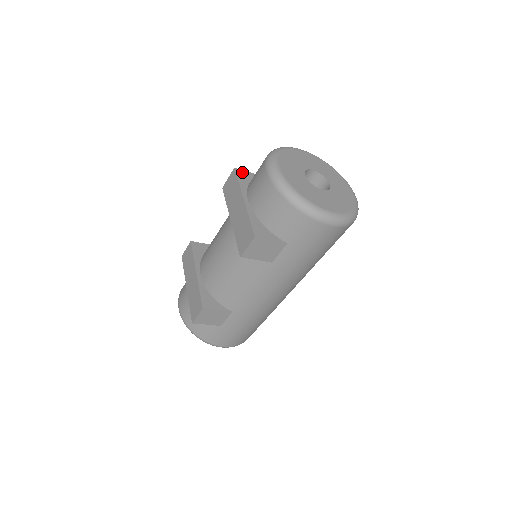
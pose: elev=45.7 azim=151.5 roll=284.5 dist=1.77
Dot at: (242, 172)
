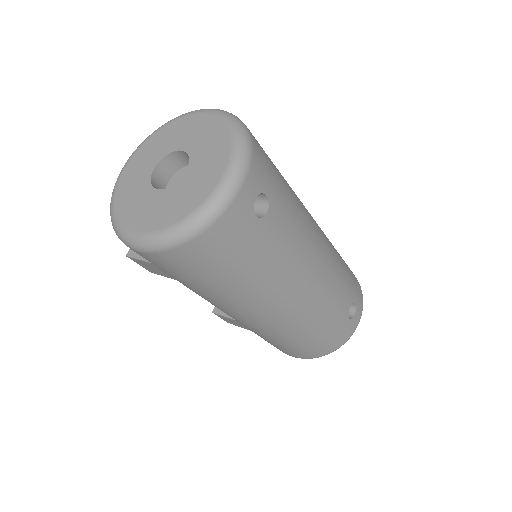
Dot at: occluded
